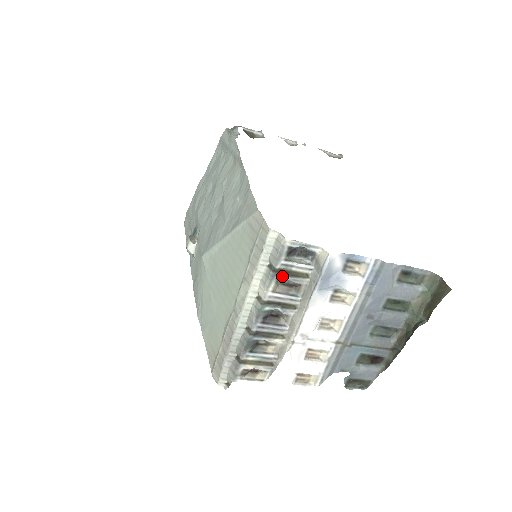
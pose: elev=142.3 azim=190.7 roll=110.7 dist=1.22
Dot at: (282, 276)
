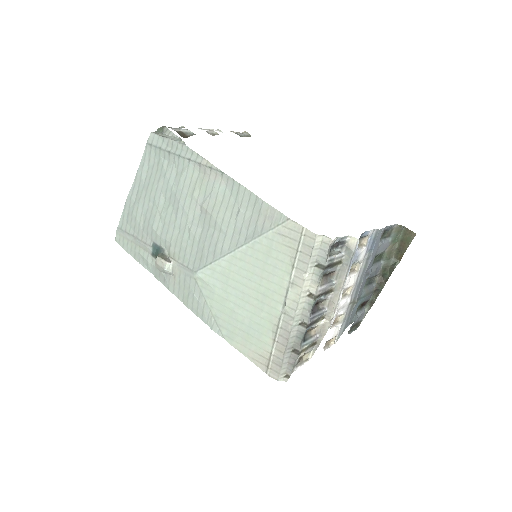
Dot at: (326, 270)
